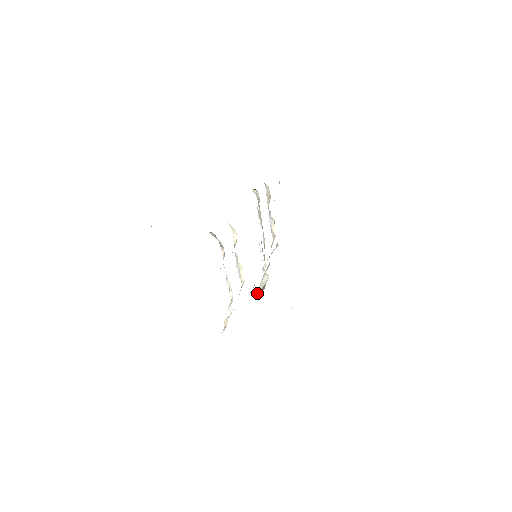
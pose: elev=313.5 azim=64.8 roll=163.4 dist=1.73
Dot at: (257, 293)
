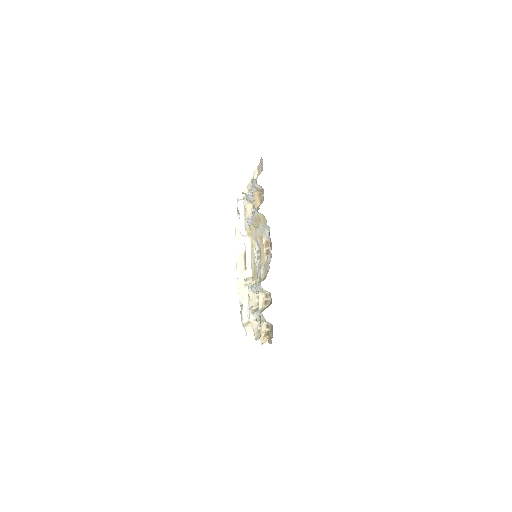
Dot at: (237, 253)
